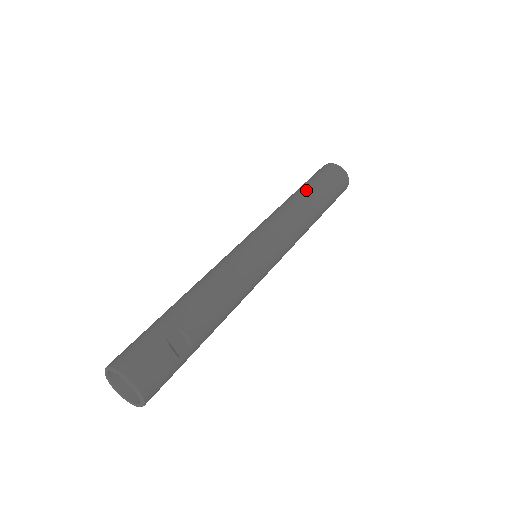
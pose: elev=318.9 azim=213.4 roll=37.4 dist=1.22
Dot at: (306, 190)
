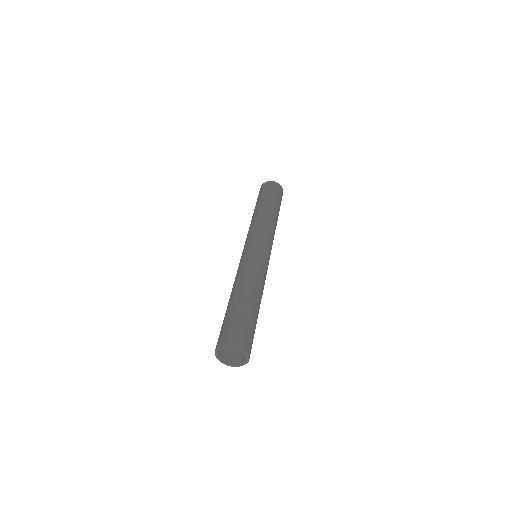
Dot at: (260, 205)
